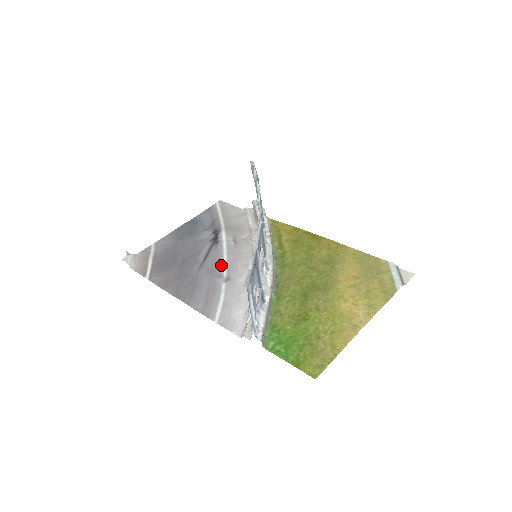
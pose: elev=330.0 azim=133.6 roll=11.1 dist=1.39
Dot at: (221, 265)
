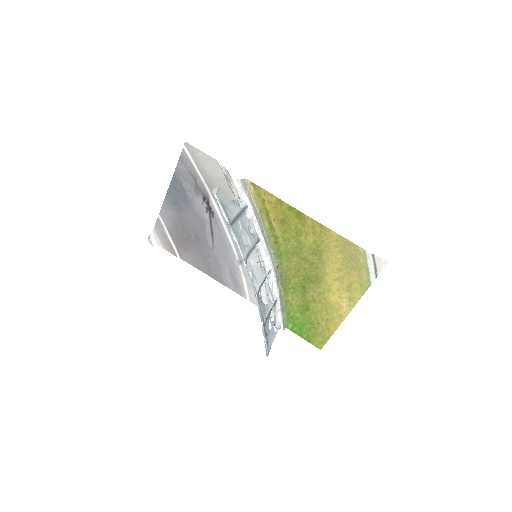
Dot at: (229, 244)
